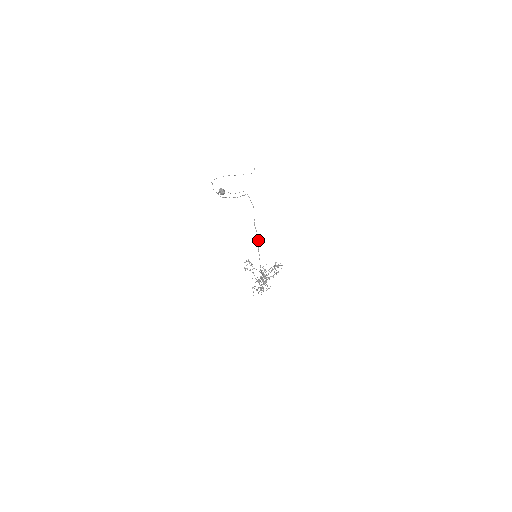
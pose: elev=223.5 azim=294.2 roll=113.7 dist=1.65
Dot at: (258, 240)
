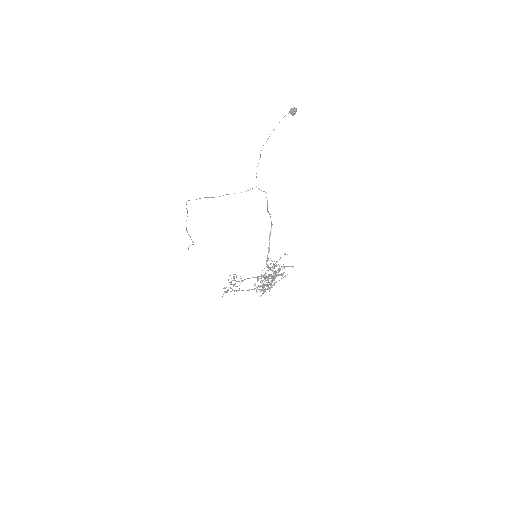
Dot at: (272, 224)
